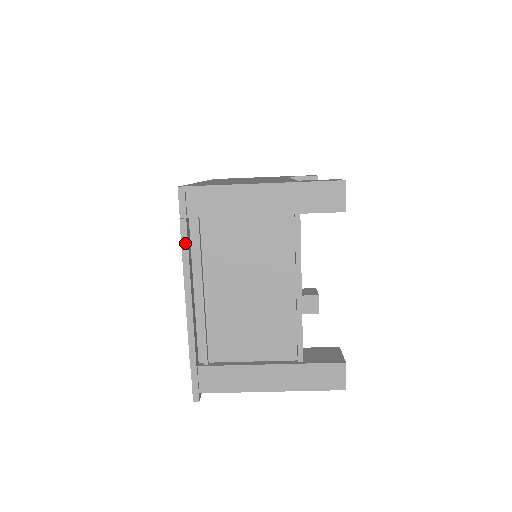
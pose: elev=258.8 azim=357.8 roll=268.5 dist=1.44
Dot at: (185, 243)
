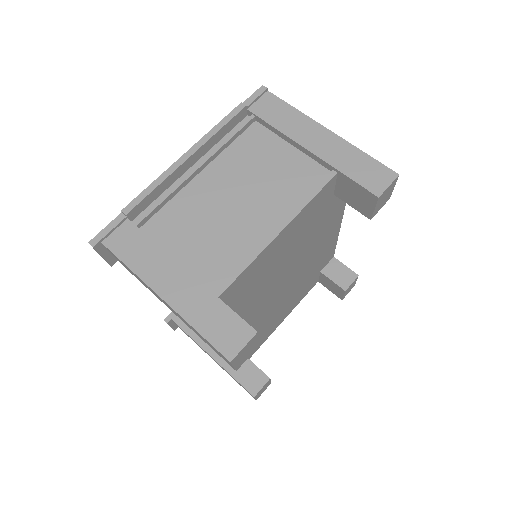
Dot at: (227, 120)
